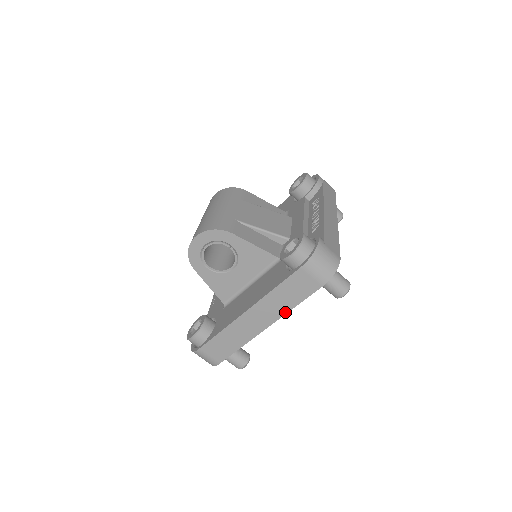
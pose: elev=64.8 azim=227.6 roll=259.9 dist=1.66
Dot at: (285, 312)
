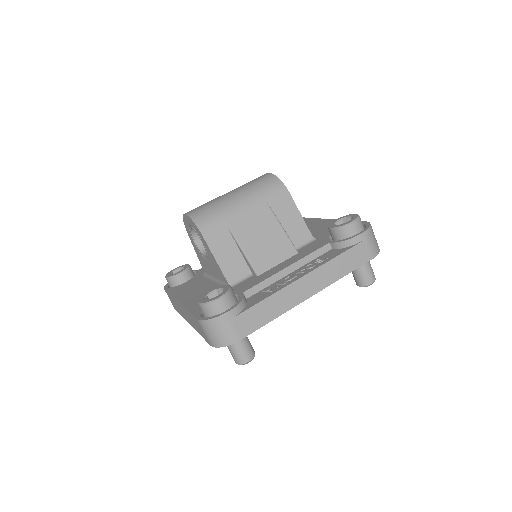
Dot at: (196, 330)
